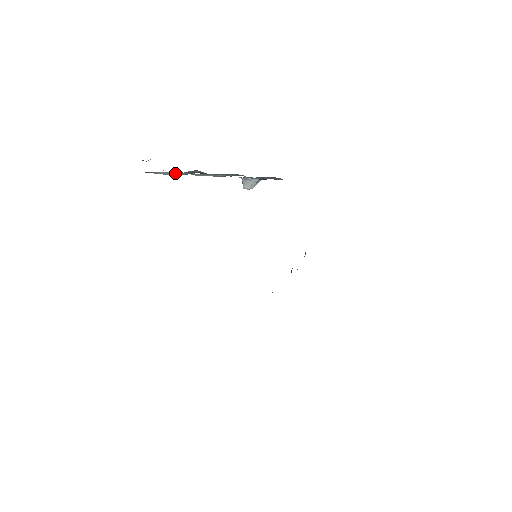
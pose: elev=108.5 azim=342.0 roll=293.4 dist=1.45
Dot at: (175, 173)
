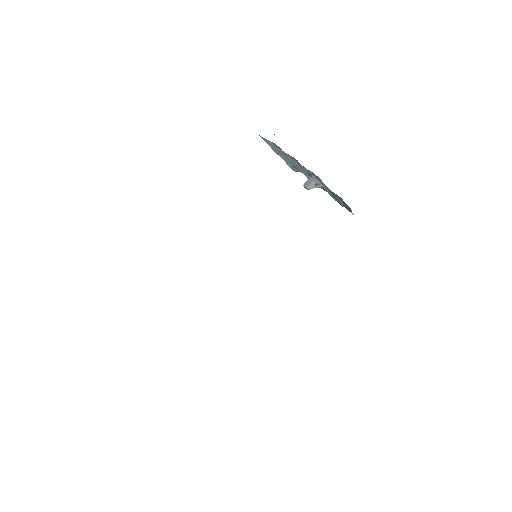
Dot at: (284, 156)
